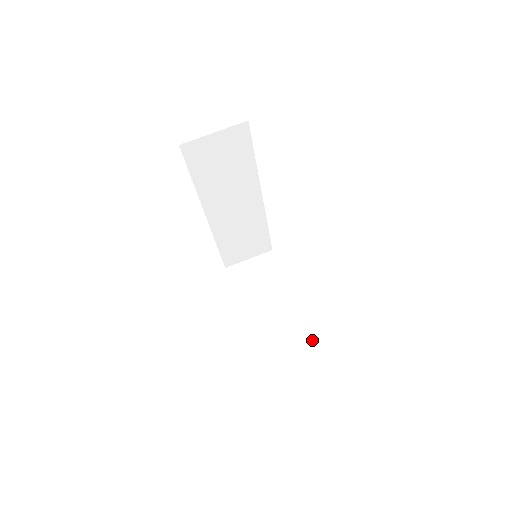
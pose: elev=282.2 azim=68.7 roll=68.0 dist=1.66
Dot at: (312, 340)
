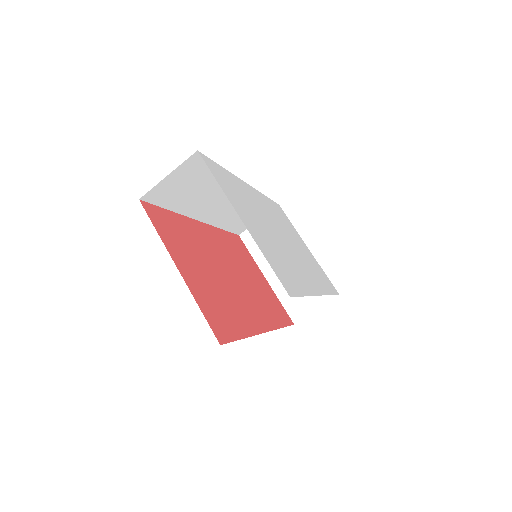
Dot at: (336, 295)
